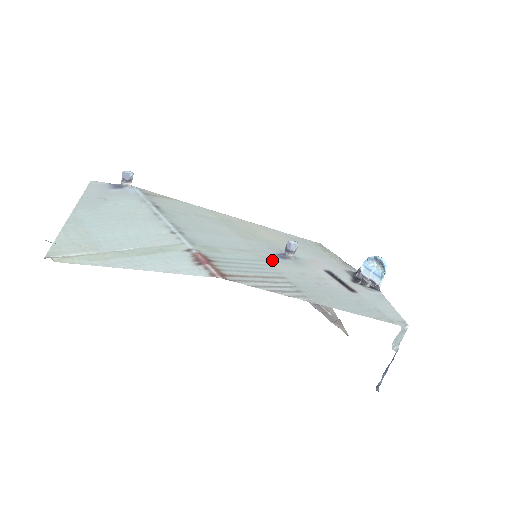
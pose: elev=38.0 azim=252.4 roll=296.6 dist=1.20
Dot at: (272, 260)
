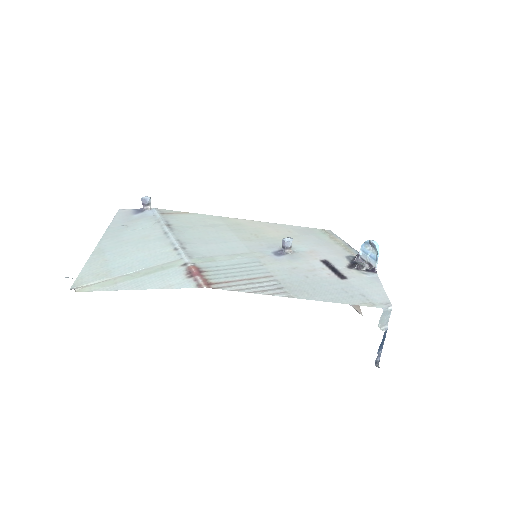
Dot at: (266, 259)
